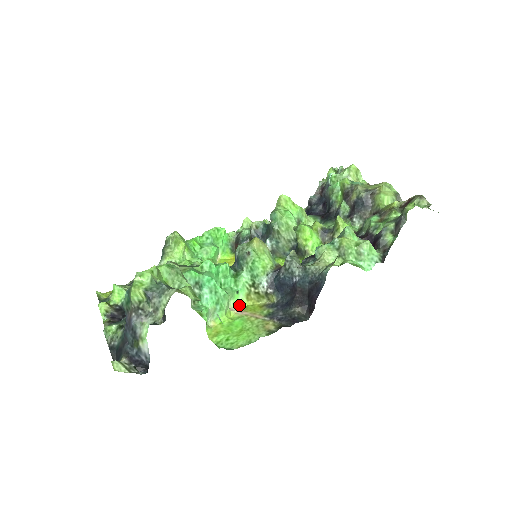
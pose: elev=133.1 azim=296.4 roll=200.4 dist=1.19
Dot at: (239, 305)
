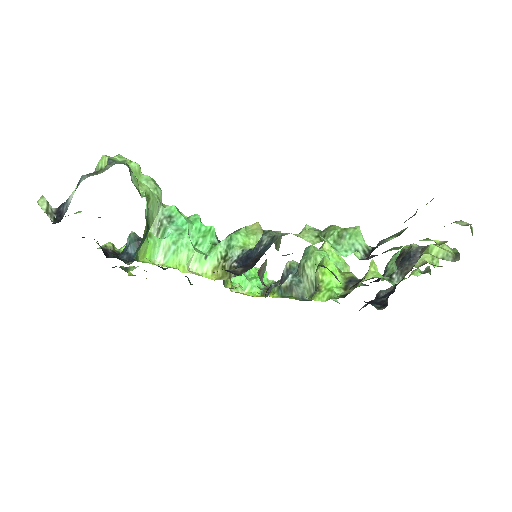
Dot at: (201, 275)
